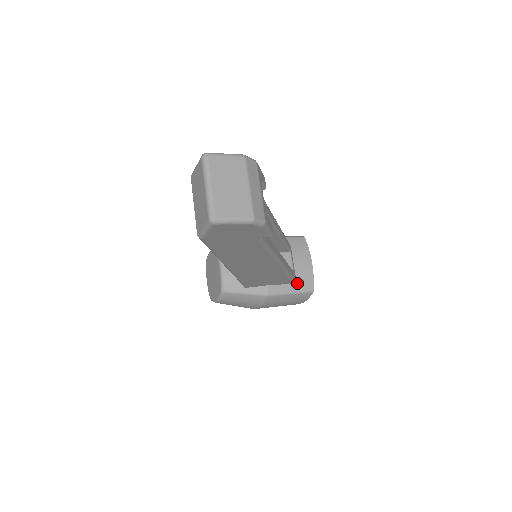
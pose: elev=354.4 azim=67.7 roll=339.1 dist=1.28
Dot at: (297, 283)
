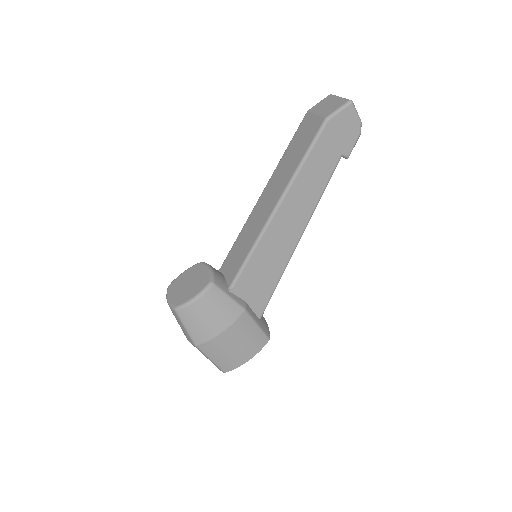
Dot at: (261, 321)
